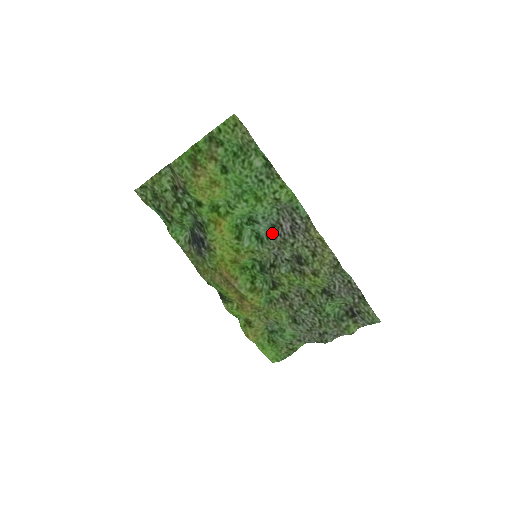
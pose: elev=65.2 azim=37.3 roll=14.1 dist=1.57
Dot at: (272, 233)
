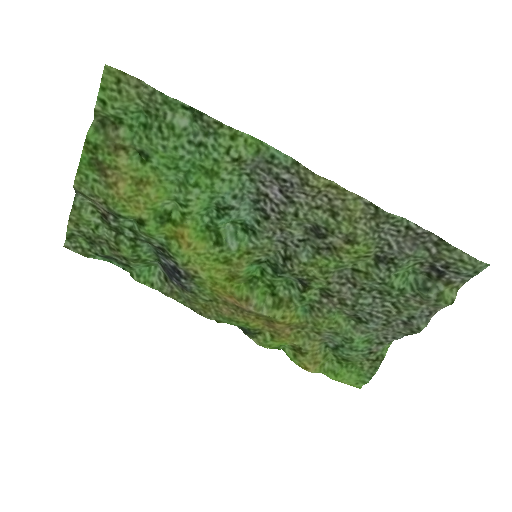
Dot at: (260, 213)
